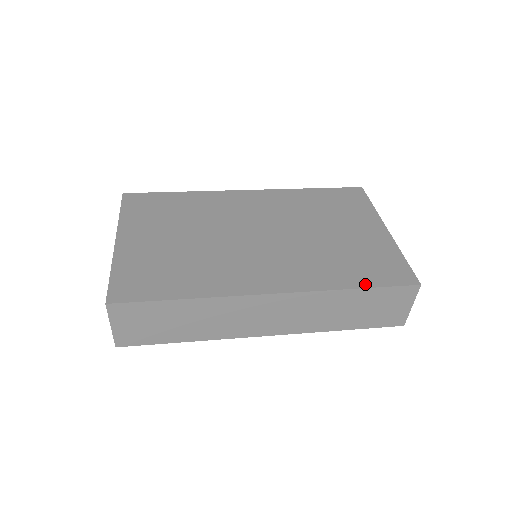
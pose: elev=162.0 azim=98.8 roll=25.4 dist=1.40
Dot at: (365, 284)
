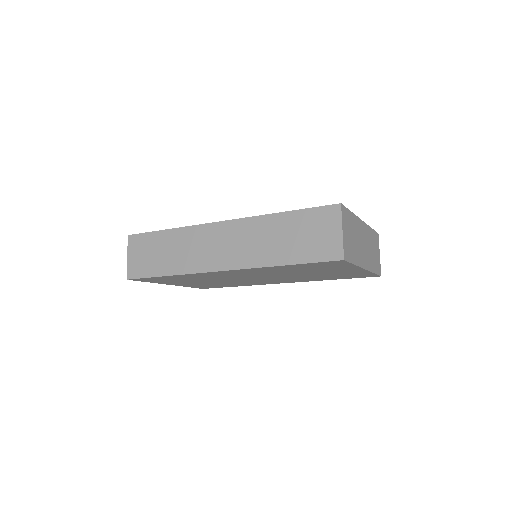
Dot at: (294, 211)
